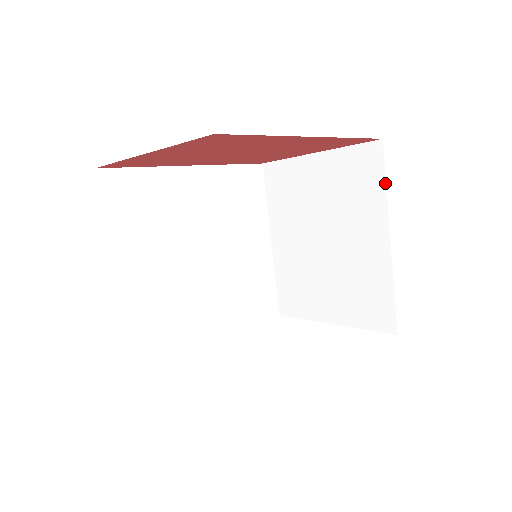
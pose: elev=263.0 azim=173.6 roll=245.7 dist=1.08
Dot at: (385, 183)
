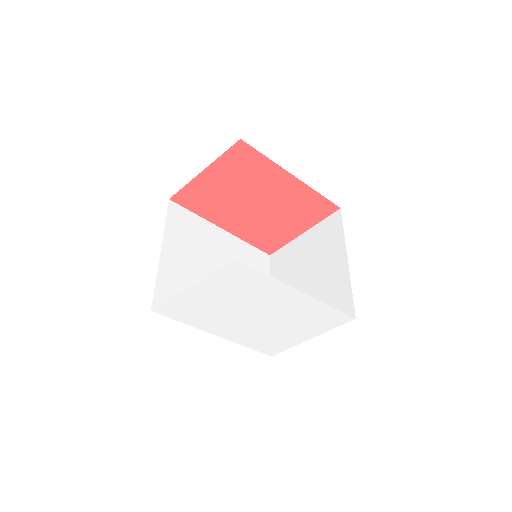
Dot at: (343, 229)
